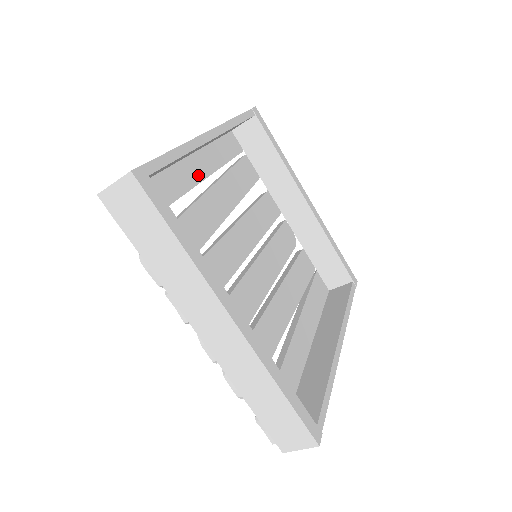
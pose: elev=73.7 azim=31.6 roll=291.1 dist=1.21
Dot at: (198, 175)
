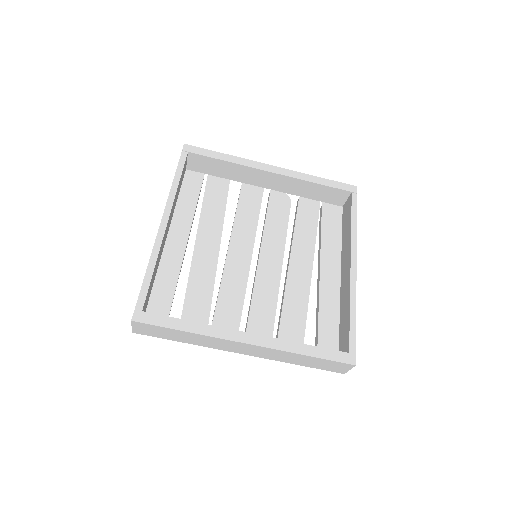
Dot at: (182, 242)
